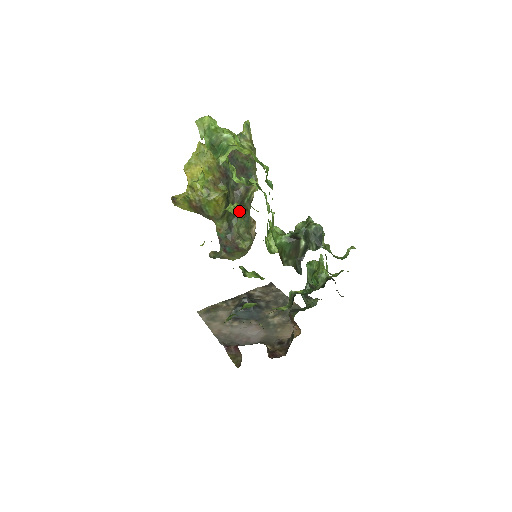
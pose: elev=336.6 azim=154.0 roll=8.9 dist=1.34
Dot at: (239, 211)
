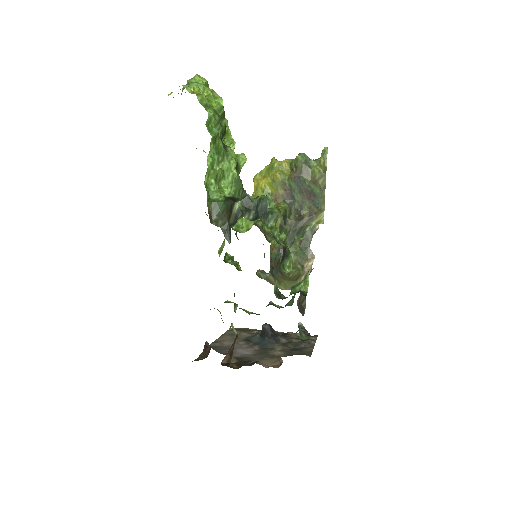
Dot at: occluded
